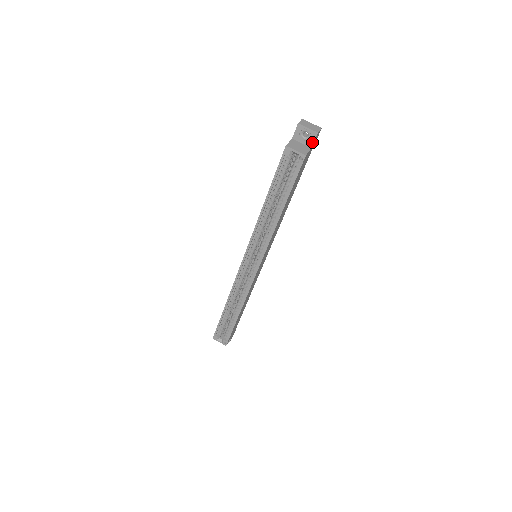
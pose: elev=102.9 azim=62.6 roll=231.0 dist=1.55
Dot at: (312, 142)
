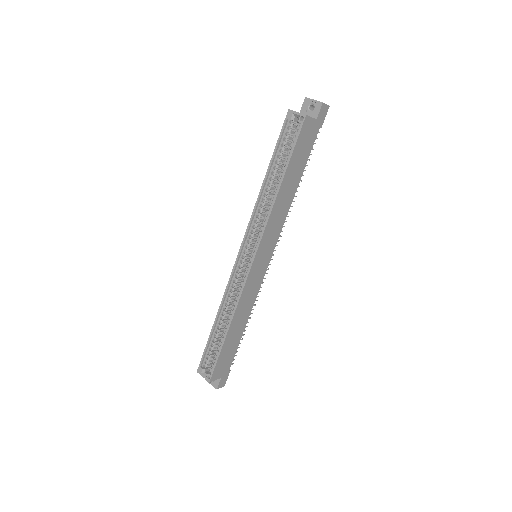
Dot at: (317, 113)
